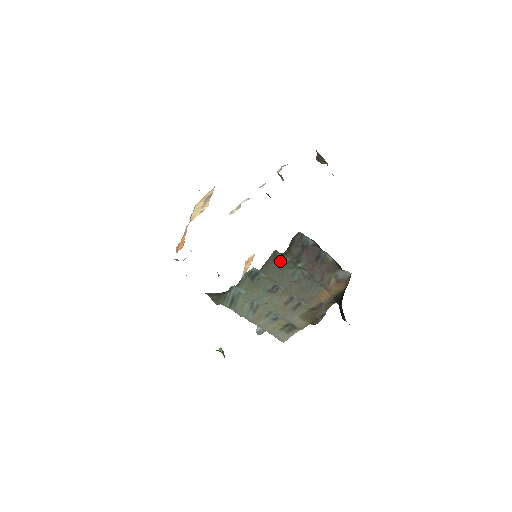
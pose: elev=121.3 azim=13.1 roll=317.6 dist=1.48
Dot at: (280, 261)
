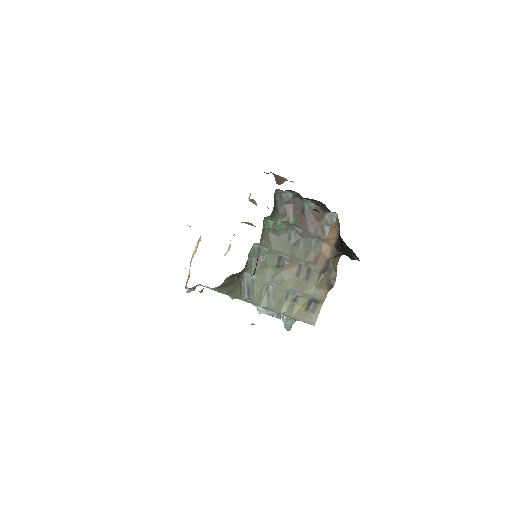
Dot at: (273, 227)
